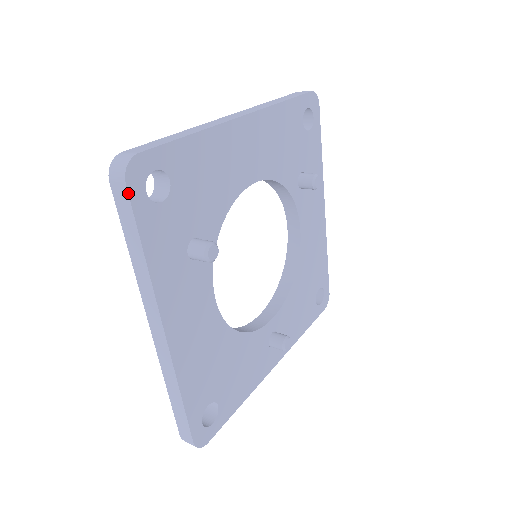
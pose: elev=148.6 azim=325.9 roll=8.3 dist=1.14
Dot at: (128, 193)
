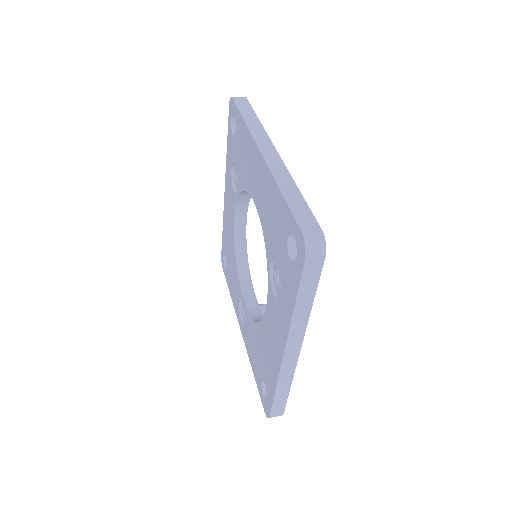
Dot at: (323, 264)
